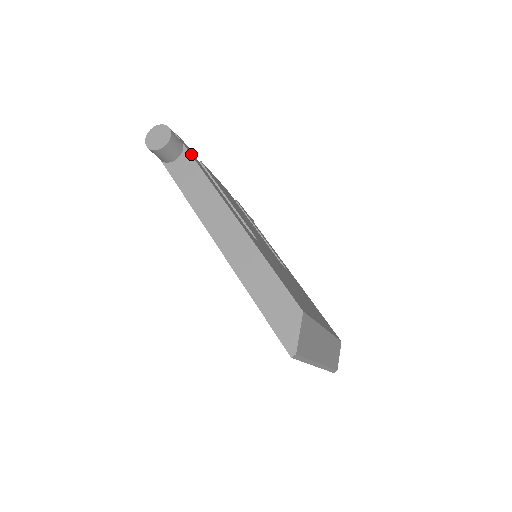
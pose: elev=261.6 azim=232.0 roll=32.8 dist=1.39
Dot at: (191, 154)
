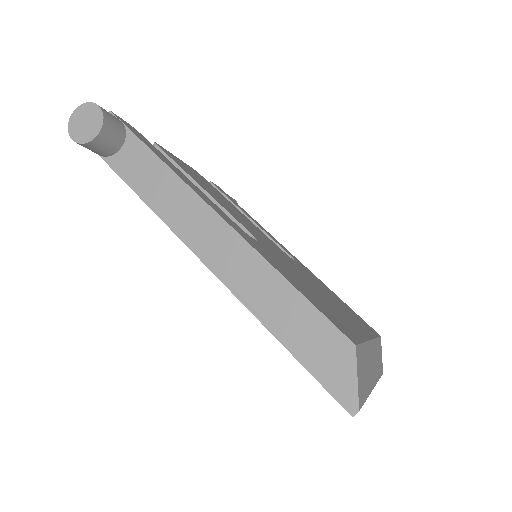
Dot at: (139, 138)
